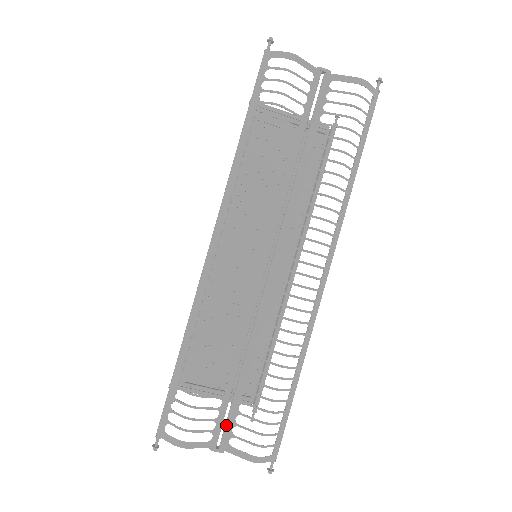
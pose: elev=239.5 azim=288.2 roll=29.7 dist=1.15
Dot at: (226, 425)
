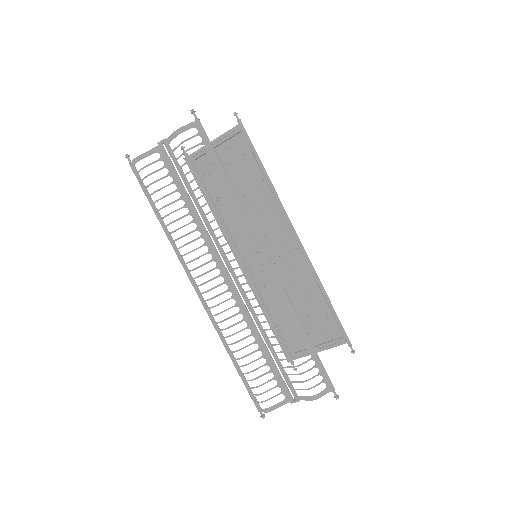
Dot at: occluded
